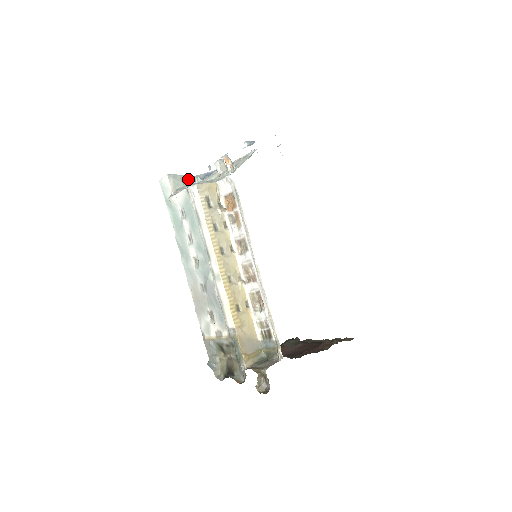
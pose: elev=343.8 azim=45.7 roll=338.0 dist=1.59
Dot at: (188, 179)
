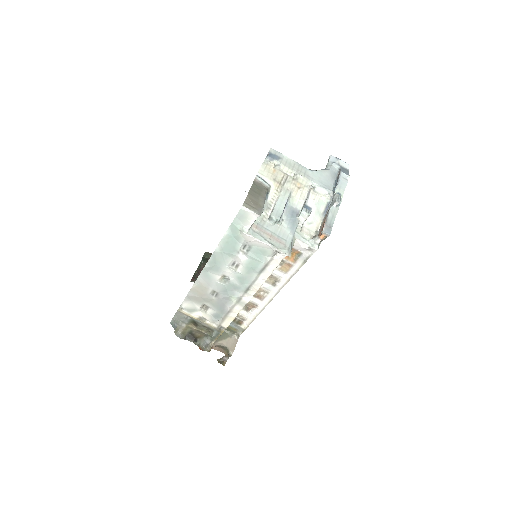
Dot at: occluded
